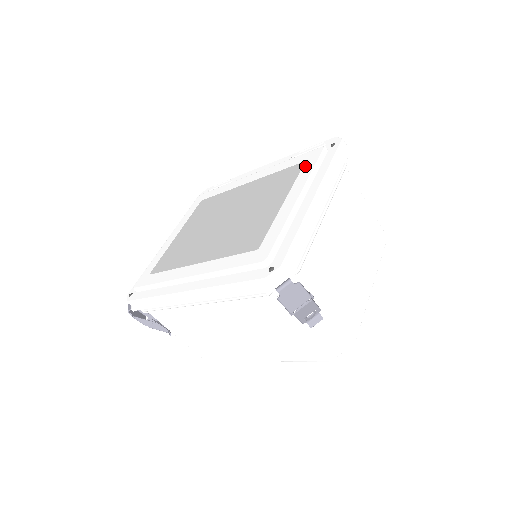
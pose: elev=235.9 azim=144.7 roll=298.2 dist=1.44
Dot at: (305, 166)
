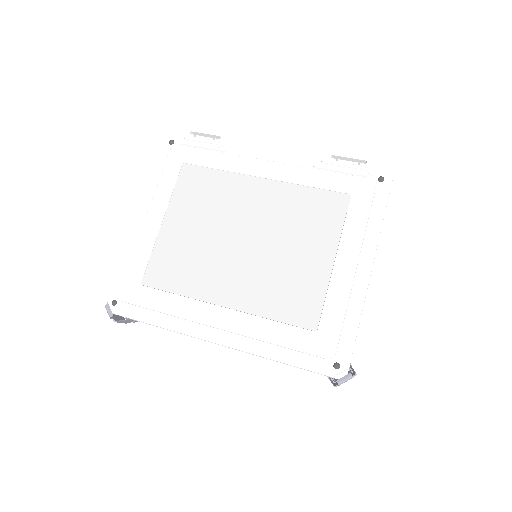
Dot at: (353, 207)
